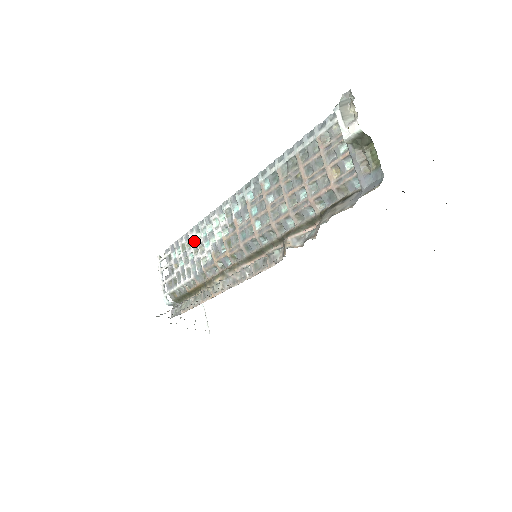
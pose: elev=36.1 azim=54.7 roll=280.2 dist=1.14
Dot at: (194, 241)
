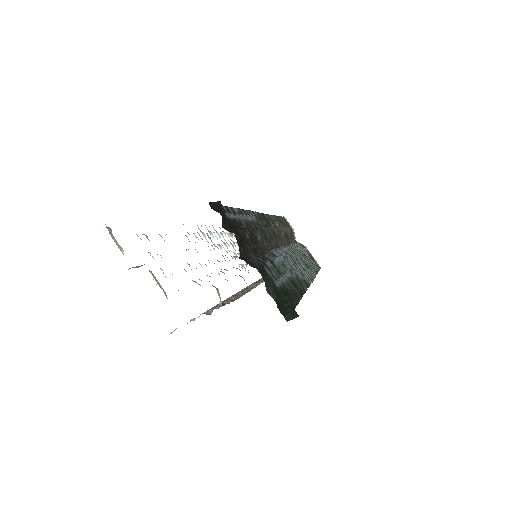
Dot at: (229, 235)
